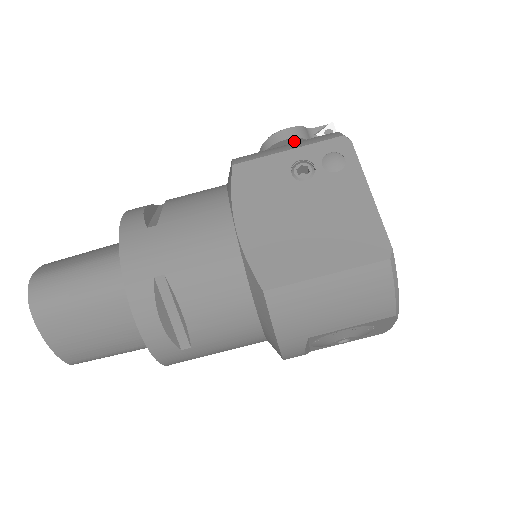
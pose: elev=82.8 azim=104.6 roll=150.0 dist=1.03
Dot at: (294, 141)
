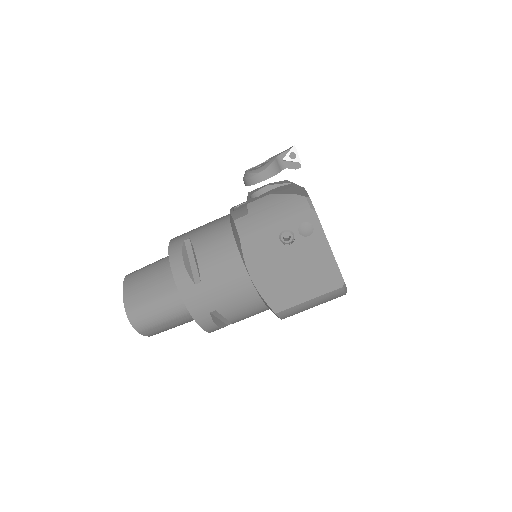
Dot at: (270, 177)
